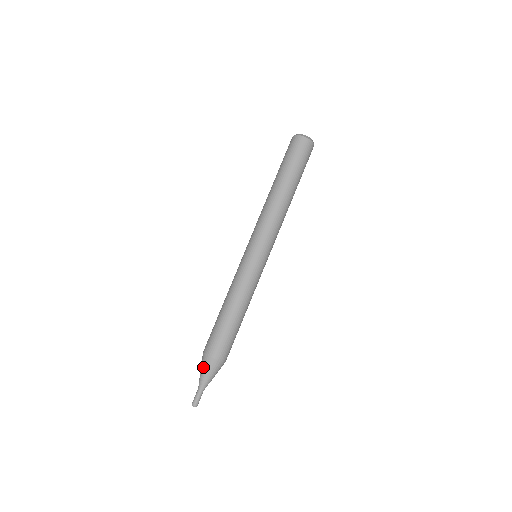
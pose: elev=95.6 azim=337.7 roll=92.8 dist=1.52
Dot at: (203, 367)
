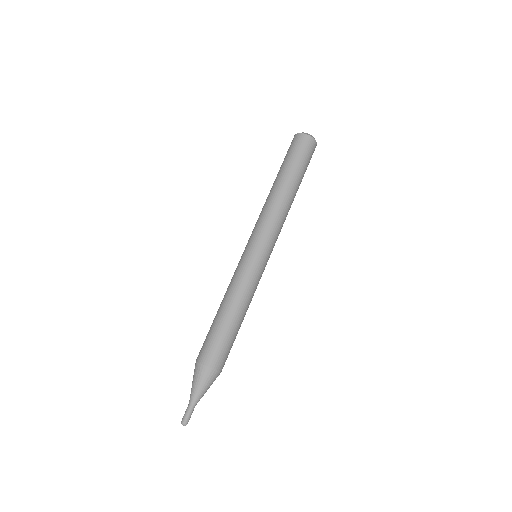
Dot at: (193, 376)
